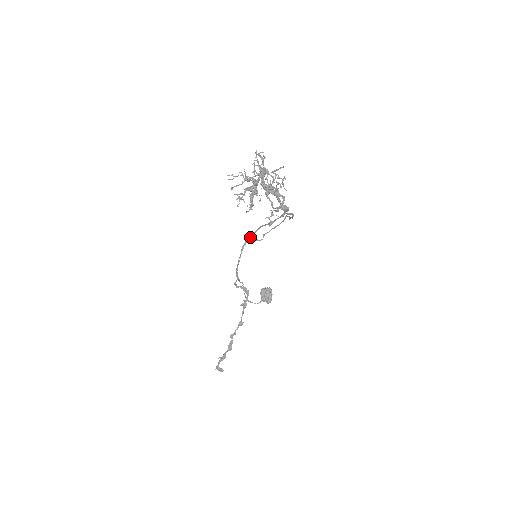
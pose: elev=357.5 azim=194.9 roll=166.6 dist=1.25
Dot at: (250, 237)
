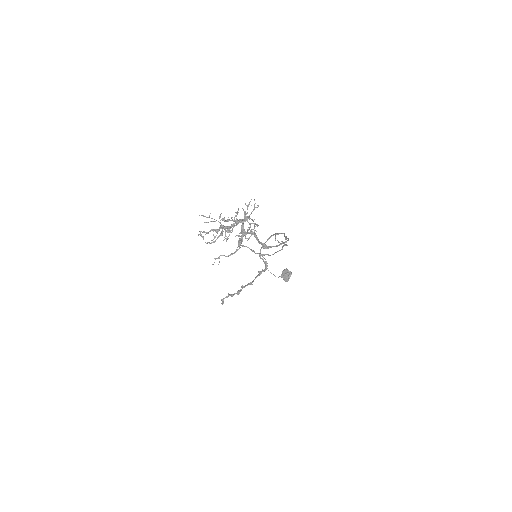
Dot at: (276, 234)
